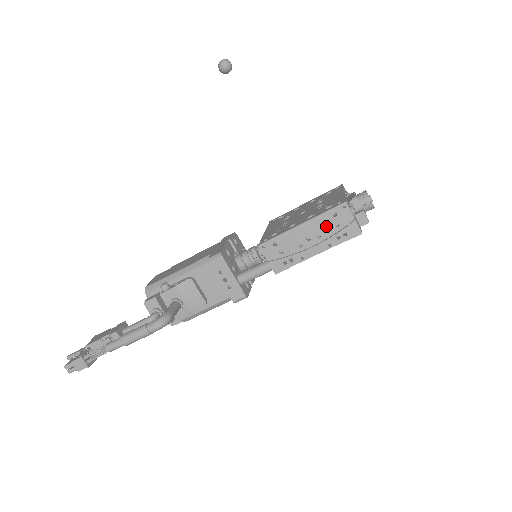
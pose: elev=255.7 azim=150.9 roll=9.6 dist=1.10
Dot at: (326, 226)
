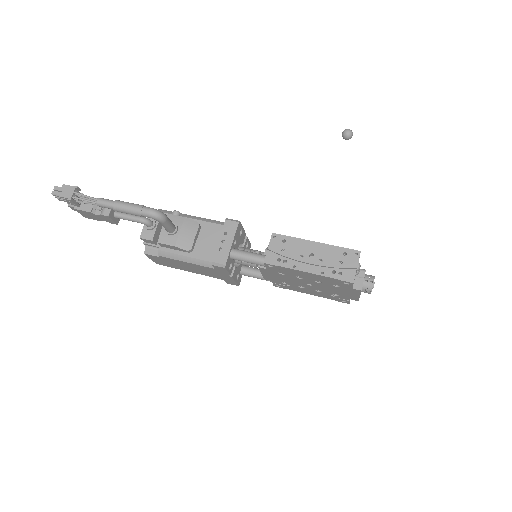
Dot at: (332, 257)
